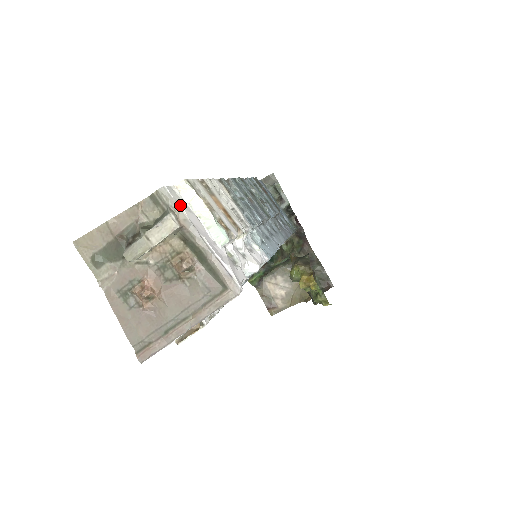
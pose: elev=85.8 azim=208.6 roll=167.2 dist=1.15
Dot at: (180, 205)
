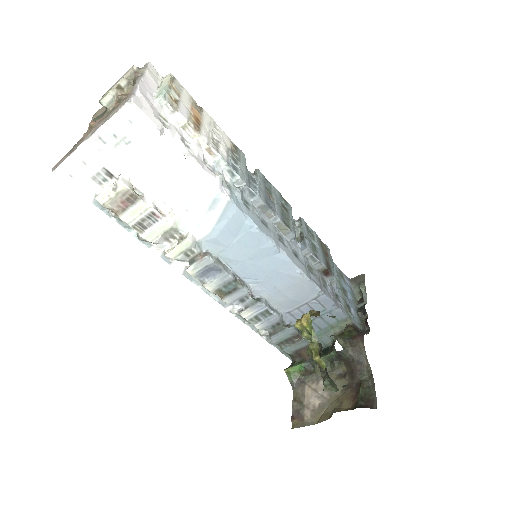
Dot at: (148, 70)
